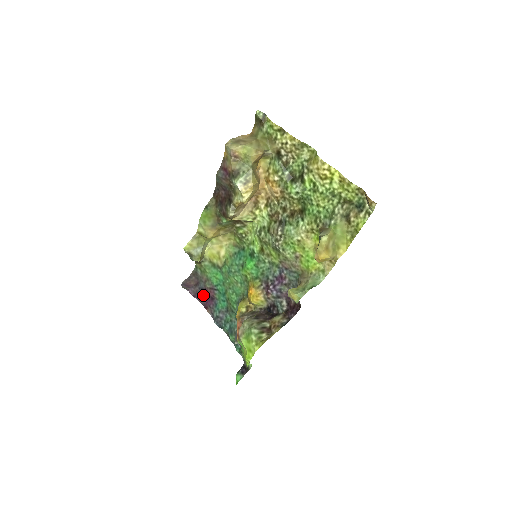
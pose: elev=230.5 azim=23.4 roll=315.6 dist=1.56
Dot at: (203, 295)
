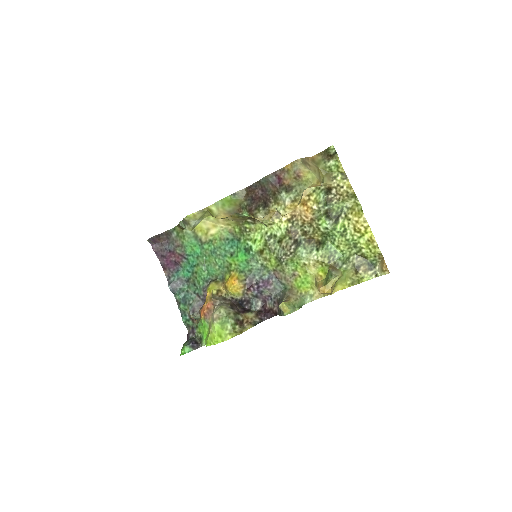
Dot at: (167, 256)
